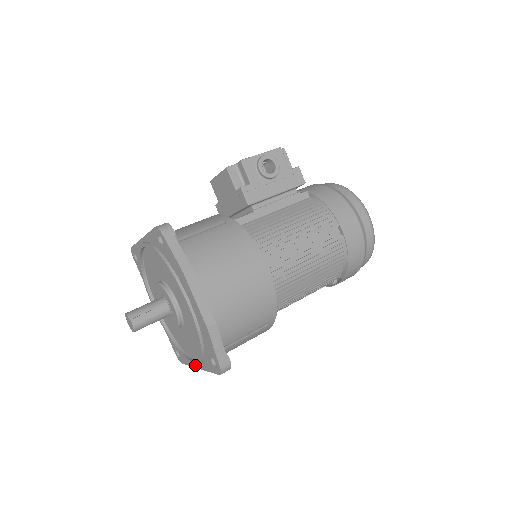
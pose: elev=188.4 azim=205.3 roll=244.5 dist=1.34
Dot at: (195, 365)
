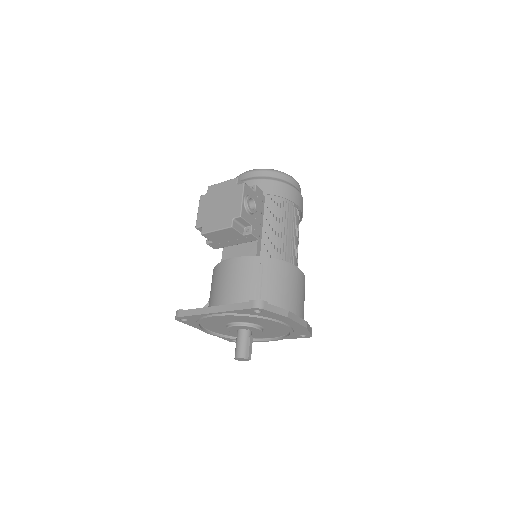
Dot at: occluded
